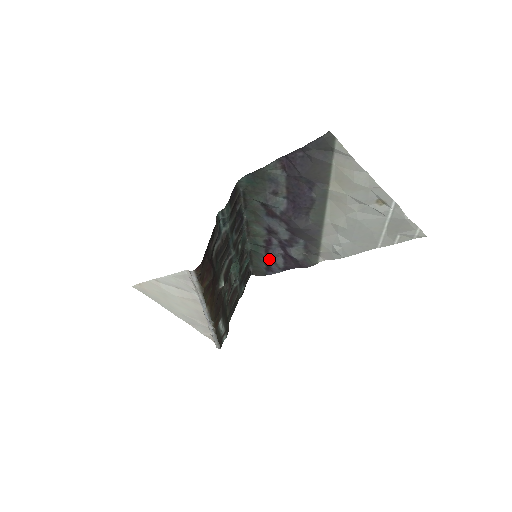
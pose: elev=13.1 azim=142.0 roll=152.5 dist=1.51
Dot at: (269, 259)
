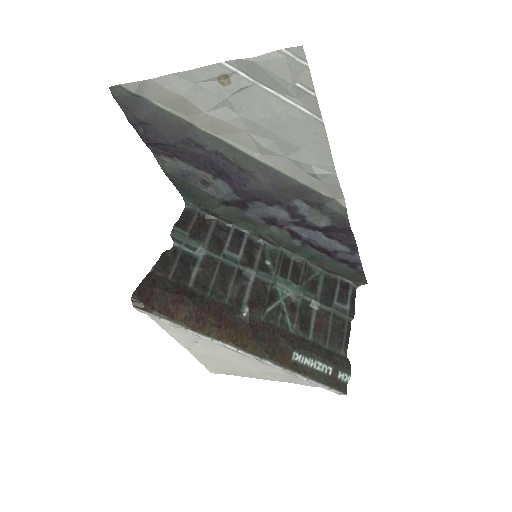
Dot at: (327, 253)
